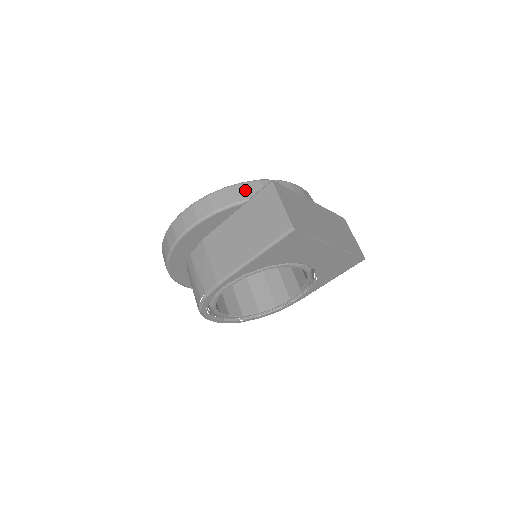
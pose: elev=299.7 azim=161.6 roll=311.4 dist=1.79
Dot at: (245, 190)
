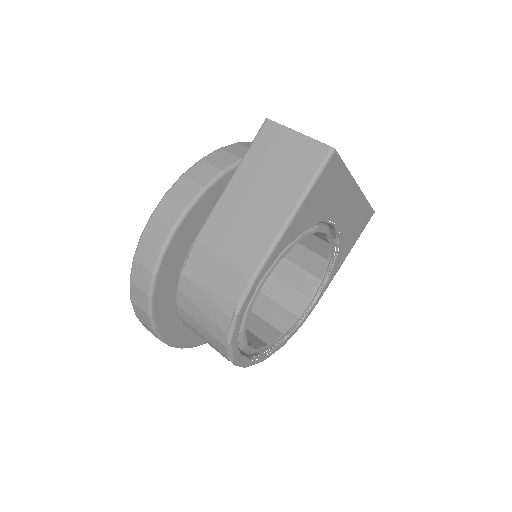
Dot at: (229, 153)
